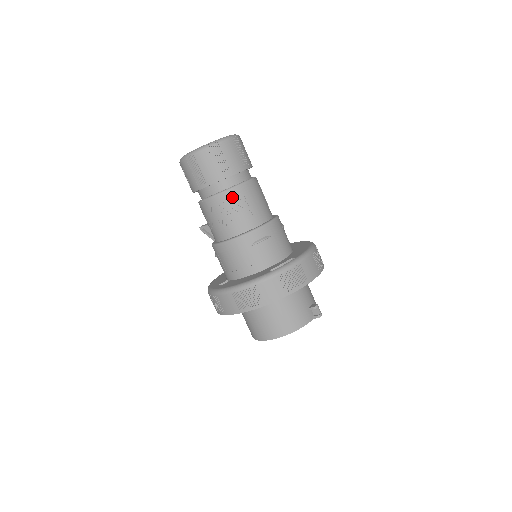
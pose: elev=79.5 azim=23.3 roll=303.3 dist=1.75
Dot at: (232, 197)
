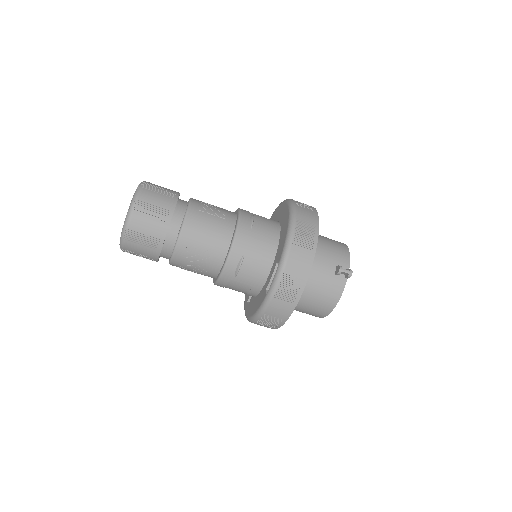
Dot at: (183, 254)
